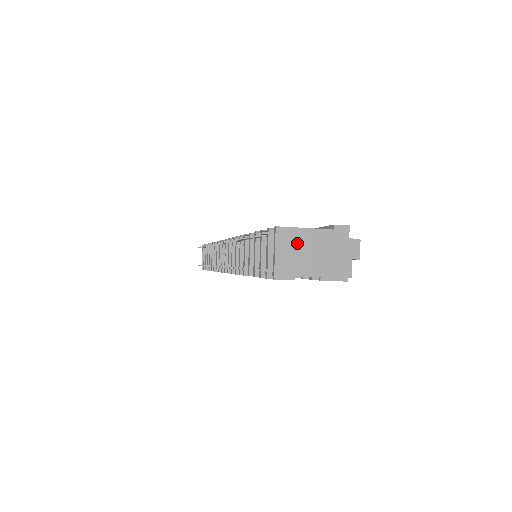
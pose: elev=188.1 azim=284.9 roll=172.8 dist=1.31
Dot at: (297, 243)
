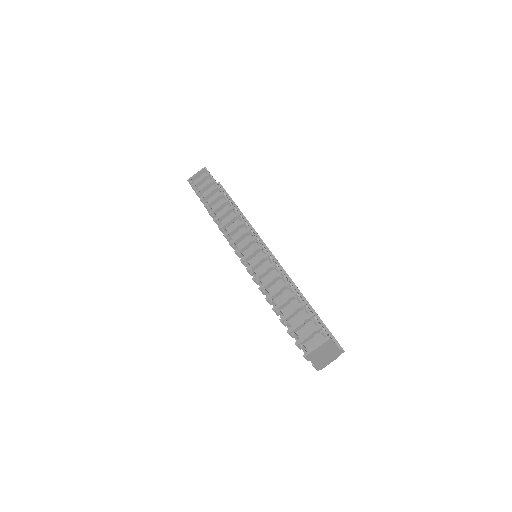
Dot at: (327, 348)
